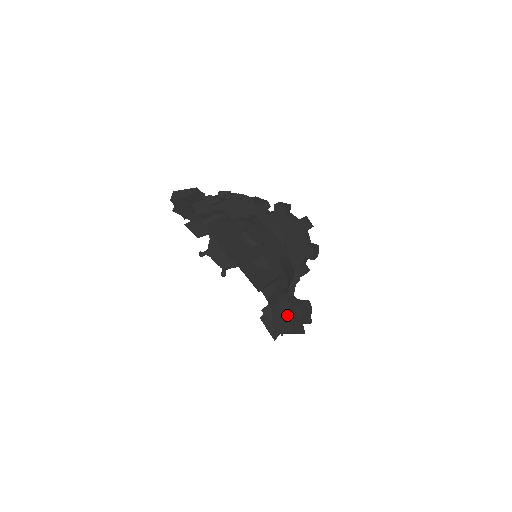
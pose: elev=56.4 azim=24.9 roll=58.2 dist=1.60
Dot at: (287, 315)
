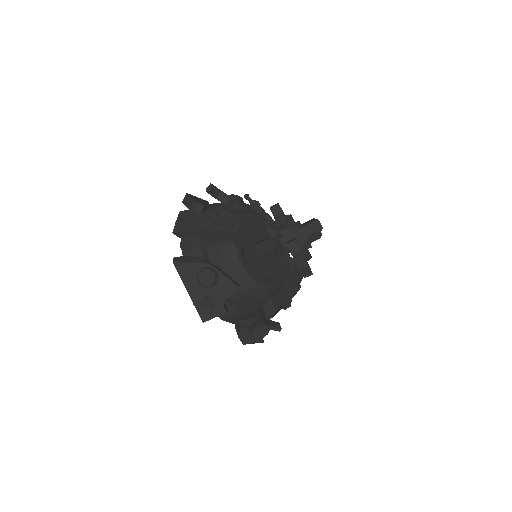
Dot at: (238, 333)
